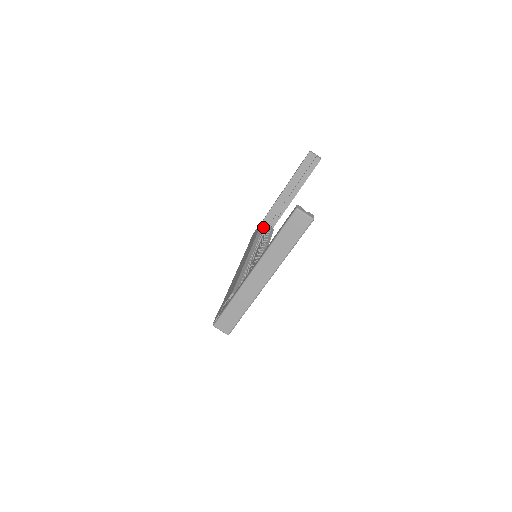
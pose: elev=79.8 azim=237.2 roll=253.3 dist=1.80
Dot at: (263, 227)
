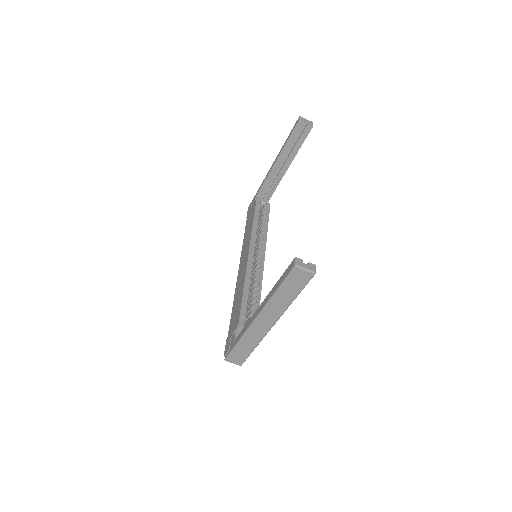
Dot at: (258, 207)
